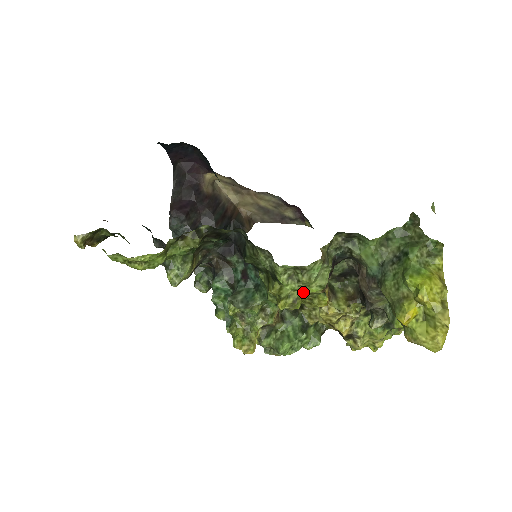
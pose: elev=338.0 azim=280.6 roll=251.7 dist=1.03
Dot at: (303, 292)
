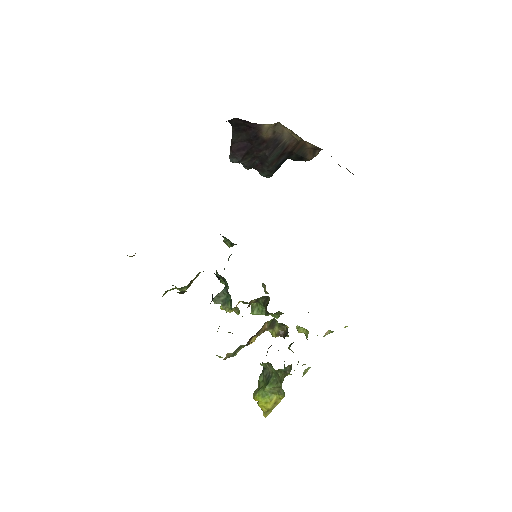
Dot at: occluded
